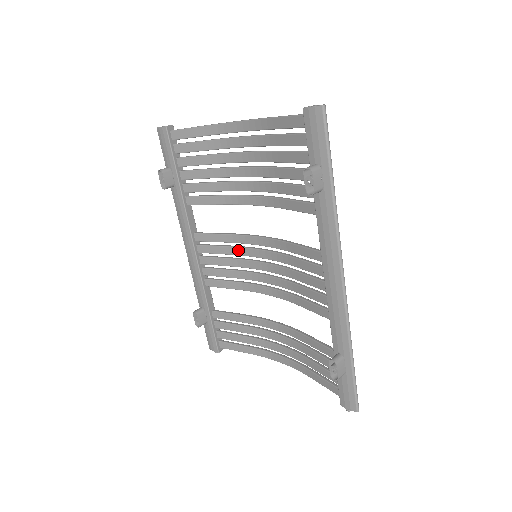
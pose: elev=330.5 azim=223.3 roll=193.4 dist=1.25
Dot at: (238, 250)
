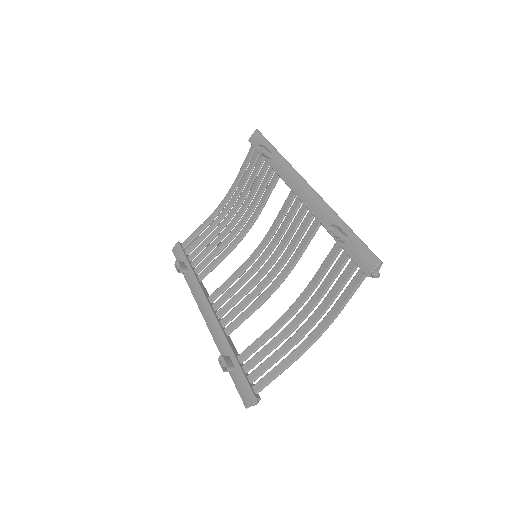
Dot at: (244, 277)
